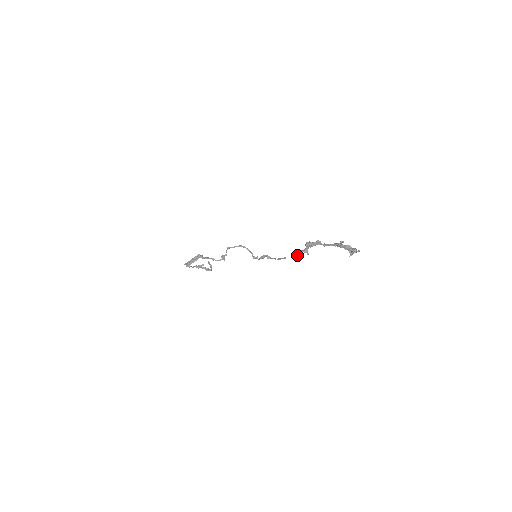
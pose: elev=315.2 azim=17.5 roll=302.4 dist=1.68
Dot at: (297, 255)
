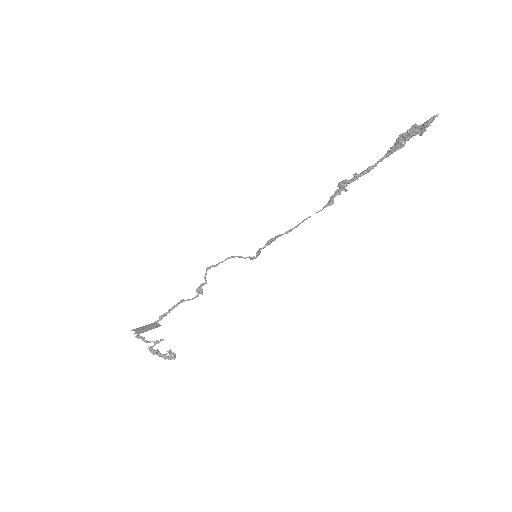
Dot at: (328, 202)
